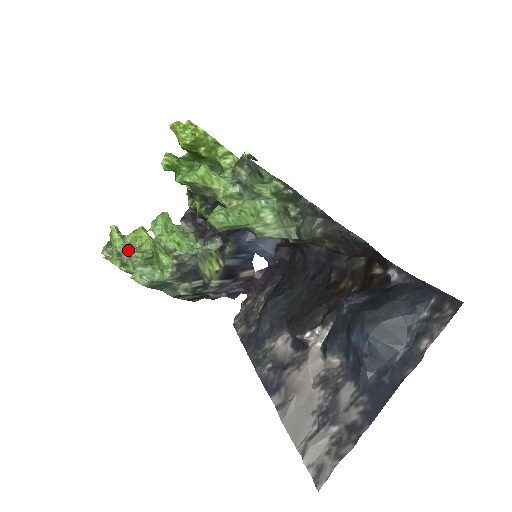
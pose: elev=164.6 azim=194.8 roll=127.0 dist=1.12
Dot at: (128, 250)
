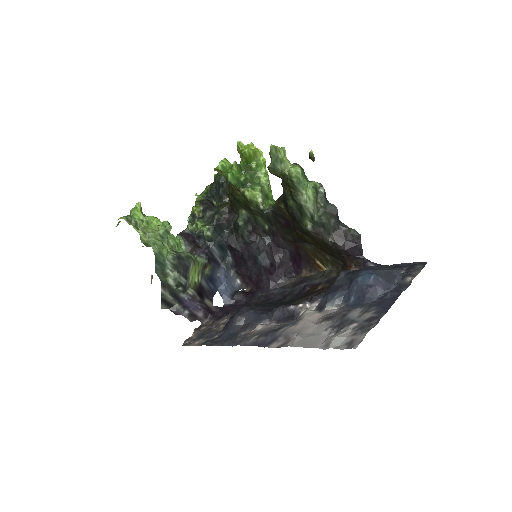
Dot at: (144, 226)
